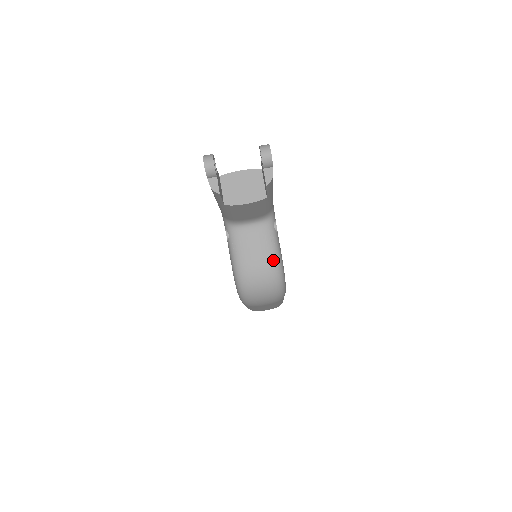
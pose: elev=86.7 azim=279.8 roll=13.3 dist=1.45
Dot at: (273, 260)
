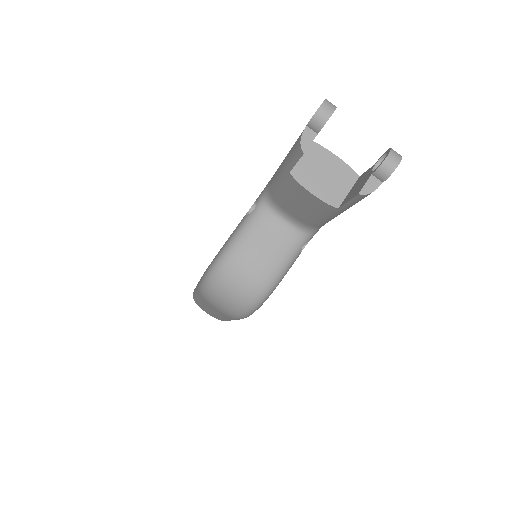
Dot at: (272, 276)
